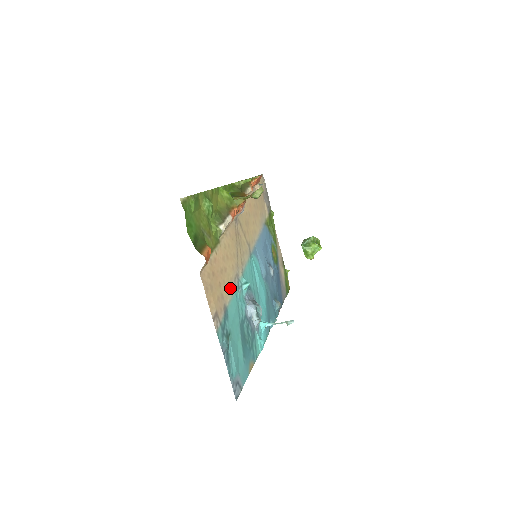
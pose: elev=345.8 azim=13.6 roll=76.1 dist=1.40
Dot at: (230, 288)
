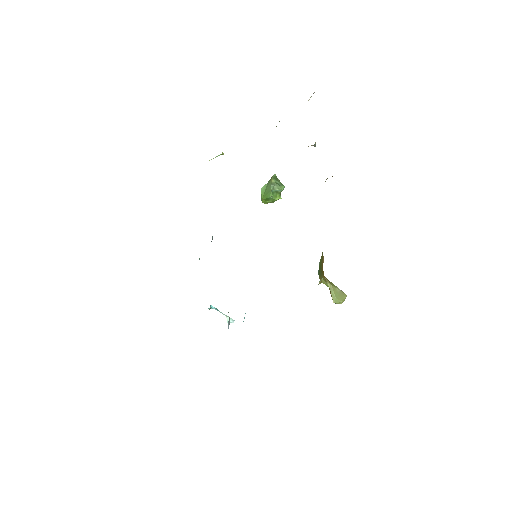
Dot at: occluded
